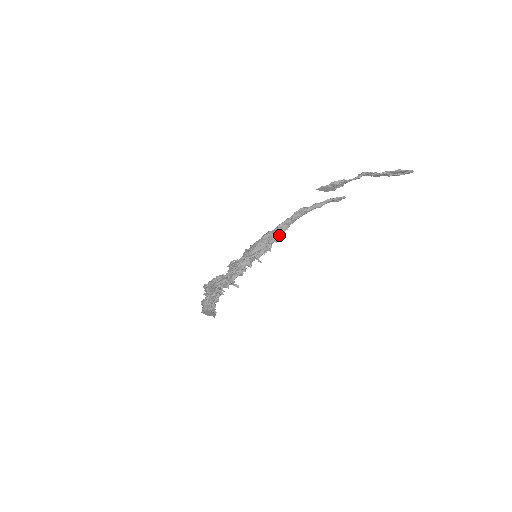
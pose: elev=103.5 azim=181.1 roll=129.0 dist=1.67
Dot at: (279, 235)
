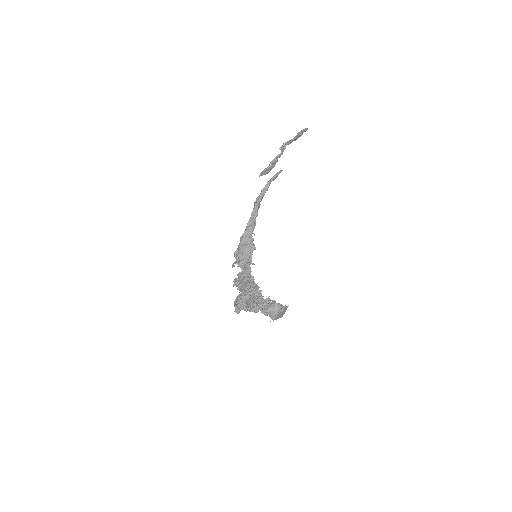
Dot at: occluded
